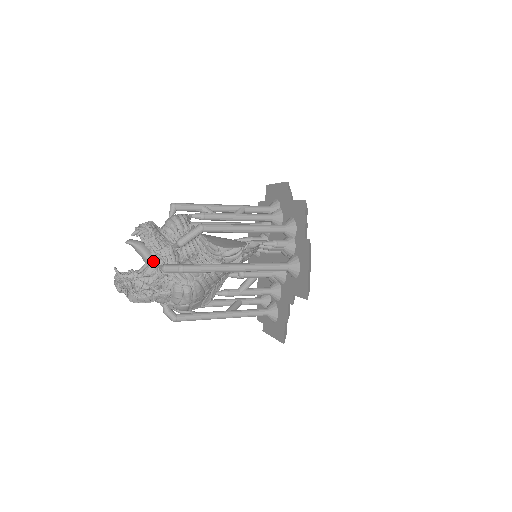
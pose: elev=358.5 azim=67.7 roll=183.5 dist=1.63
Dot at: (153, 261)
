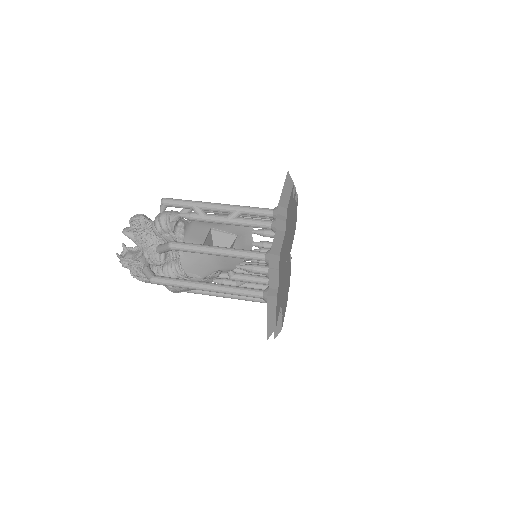
Dot at: (143, 254)
